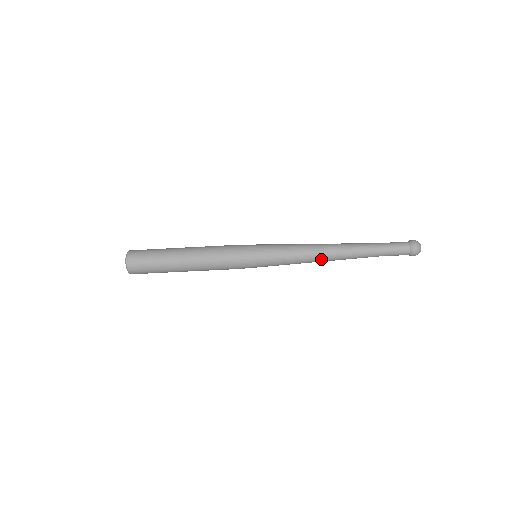
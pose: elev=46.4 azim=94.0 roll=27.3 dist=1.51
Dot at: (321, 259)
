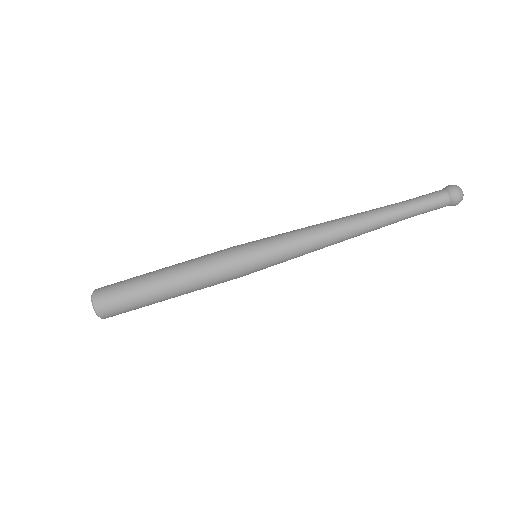
Dot at: (336, 226)
